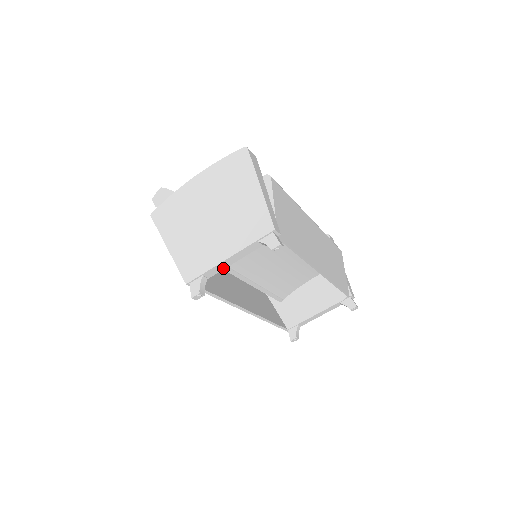
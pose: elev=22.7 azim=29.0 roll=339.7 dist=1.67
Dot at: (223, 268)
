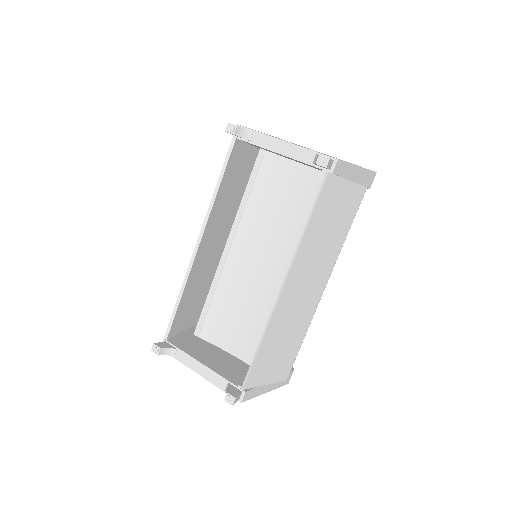
Dot at: (268, 148)
